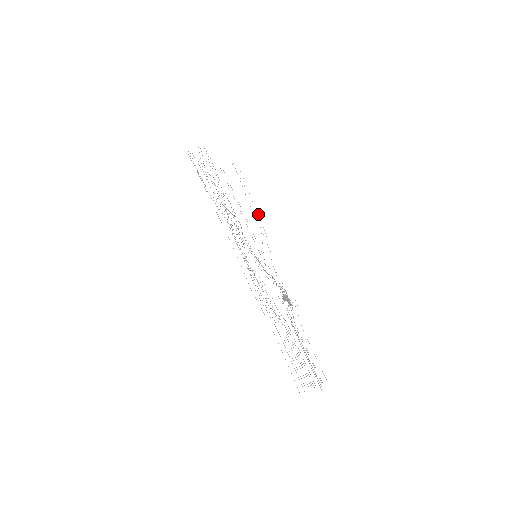
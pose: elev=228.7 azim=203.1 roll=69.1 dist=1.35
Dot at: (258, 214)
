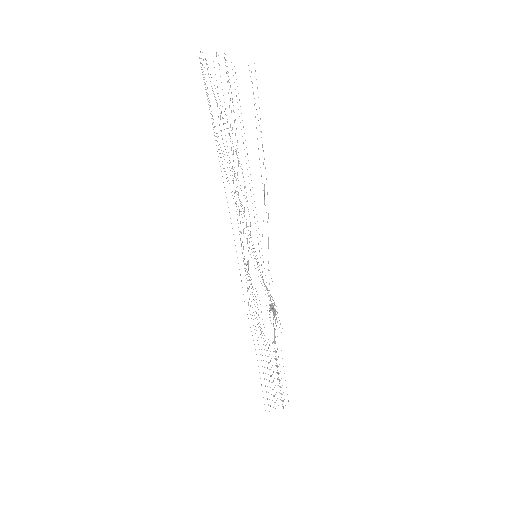
Dot at: (266, 179)
